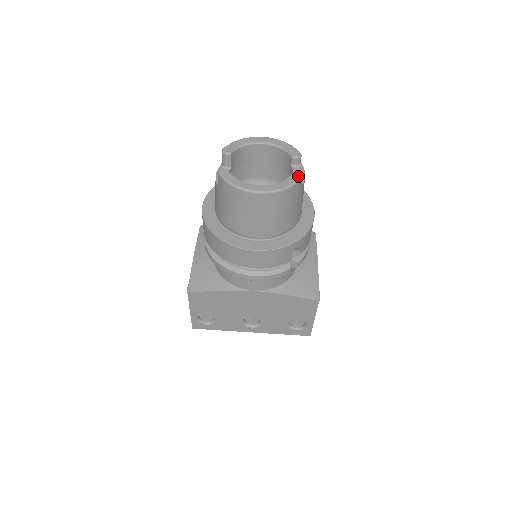
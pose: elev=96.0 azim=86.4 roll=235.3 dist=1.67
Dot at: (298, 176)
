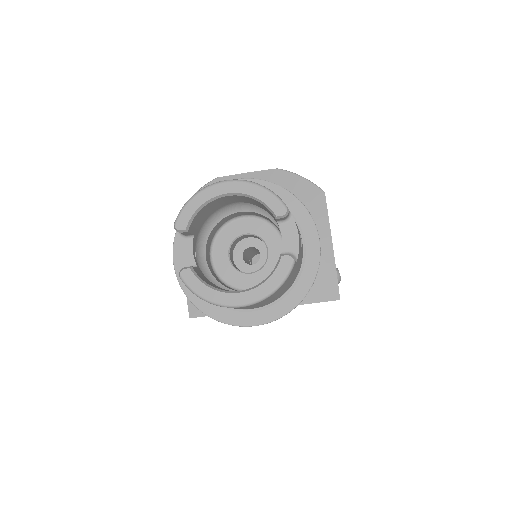
Dot at: (289, 262)
